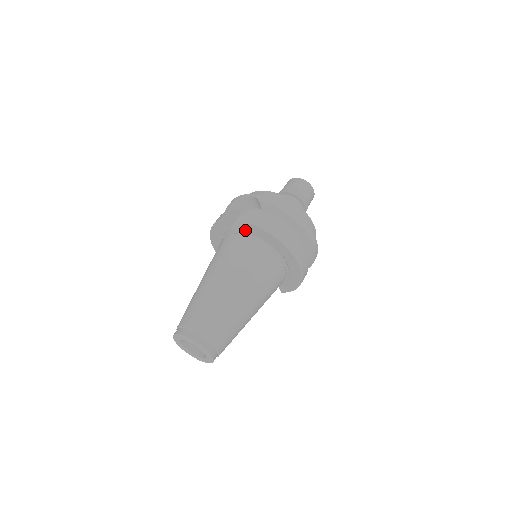
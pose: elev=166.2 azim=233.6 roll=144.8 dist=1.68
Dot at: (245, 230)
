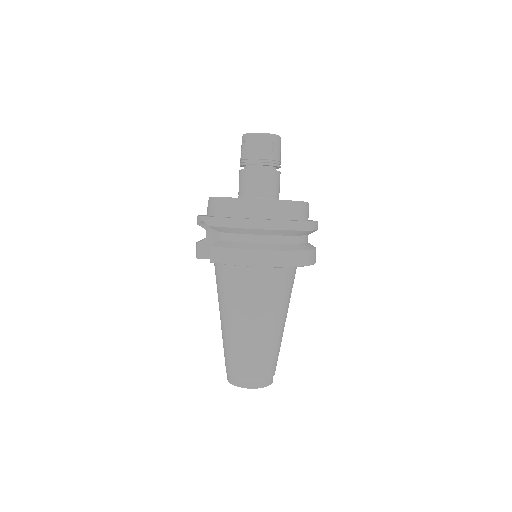
Dot at: occluded
